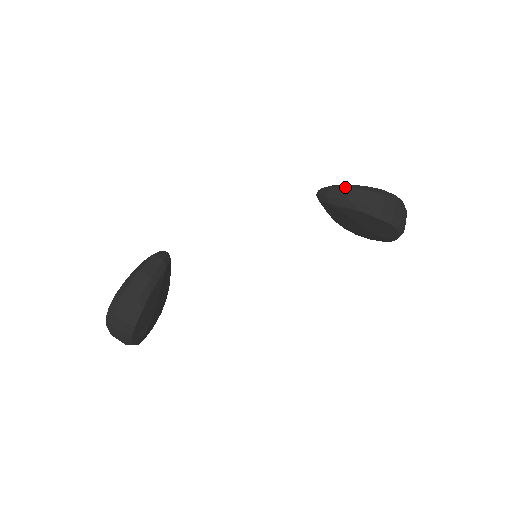
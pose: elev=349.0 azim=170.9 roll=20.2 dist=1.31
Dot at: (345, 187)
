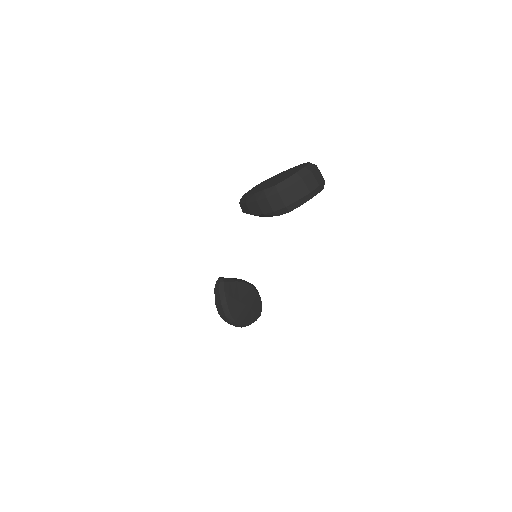
Dot at: (243, 204)
